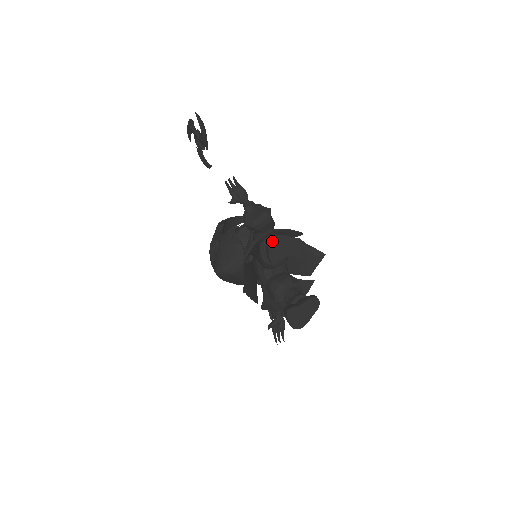
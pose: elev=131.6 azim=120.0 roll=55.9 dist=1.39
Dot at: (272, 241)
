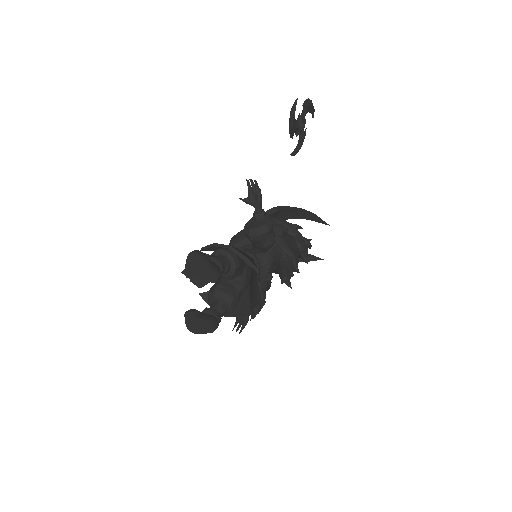
Dot at: (192, 255)
